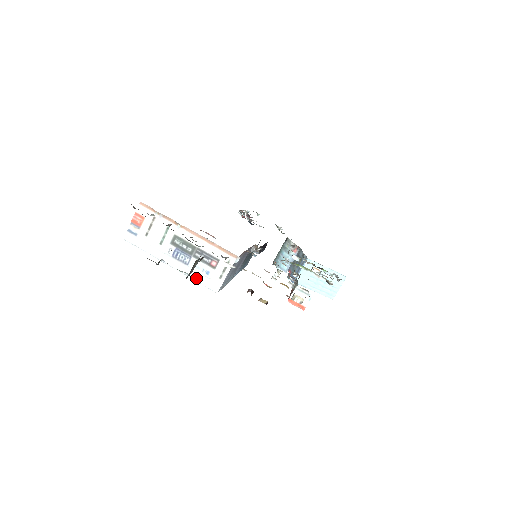
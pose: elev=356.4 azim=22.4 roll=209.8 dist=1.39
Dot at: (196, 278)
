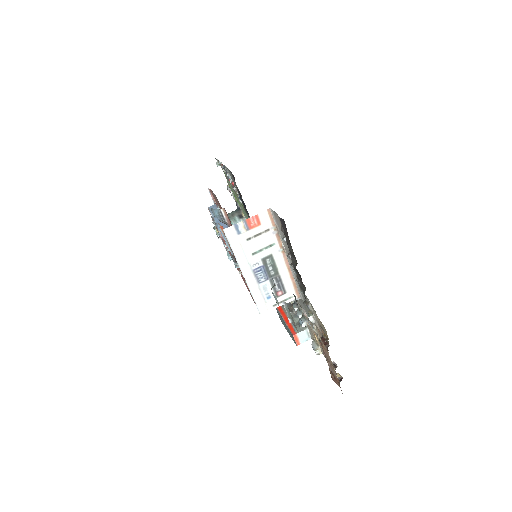
Dot at: (256, 296)
